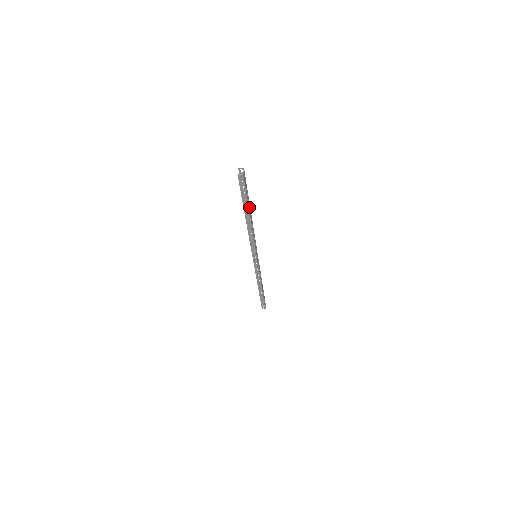
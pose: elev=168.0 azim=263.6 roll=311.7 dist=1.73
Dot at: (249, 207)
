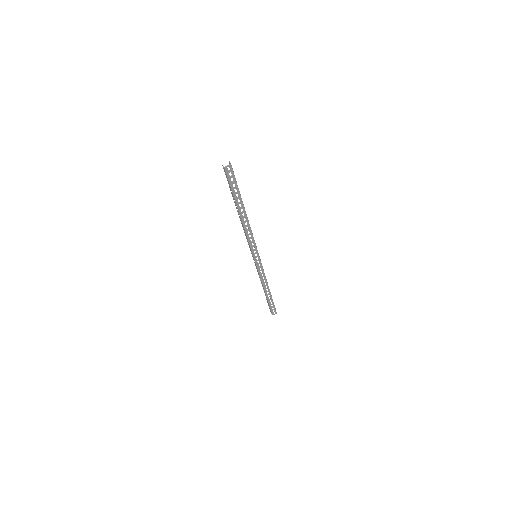
Dot at: (239, 203)
